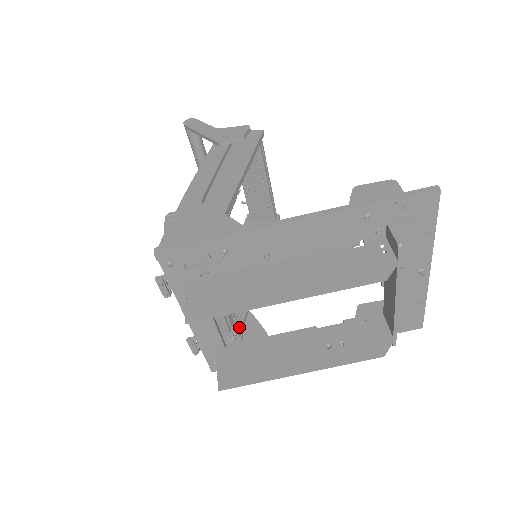
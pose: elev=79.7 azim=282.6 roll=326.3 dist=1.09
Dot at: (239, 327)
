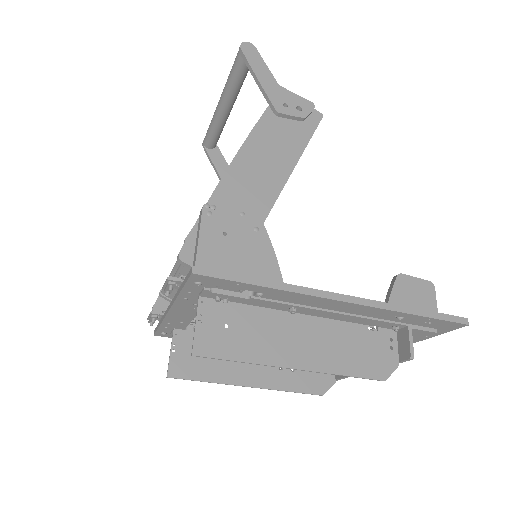
Dot at: occluded
